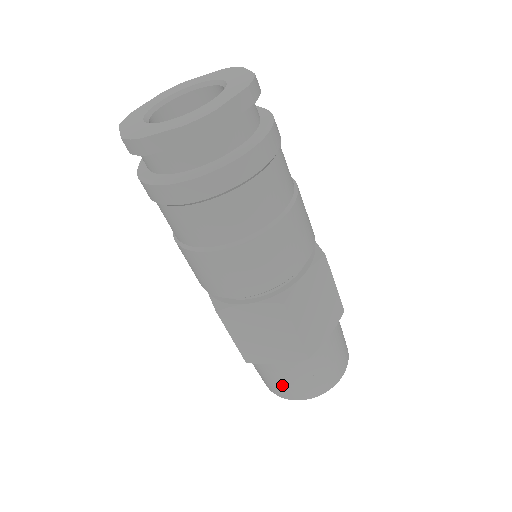
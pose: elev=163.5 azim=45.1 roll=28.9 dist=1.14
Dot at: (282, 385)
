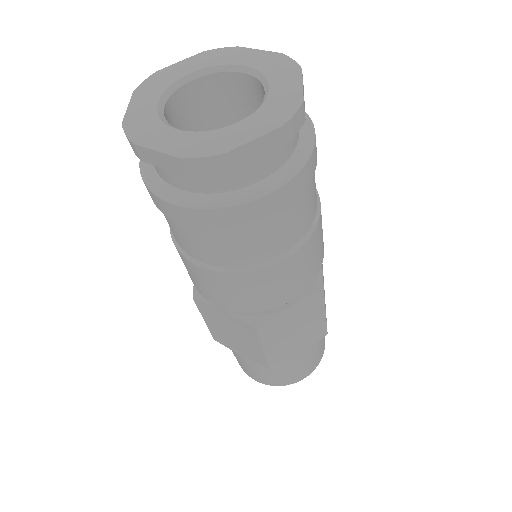
Dot at: (293, 373)
